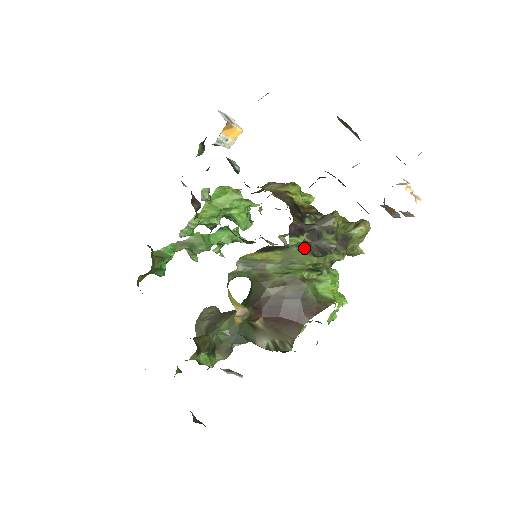
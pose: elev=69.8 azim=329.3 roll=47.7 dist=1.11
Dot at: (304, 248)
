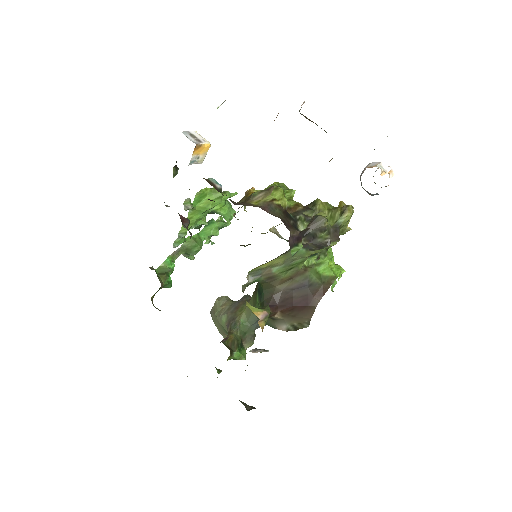
Dot at: (302, 248)
